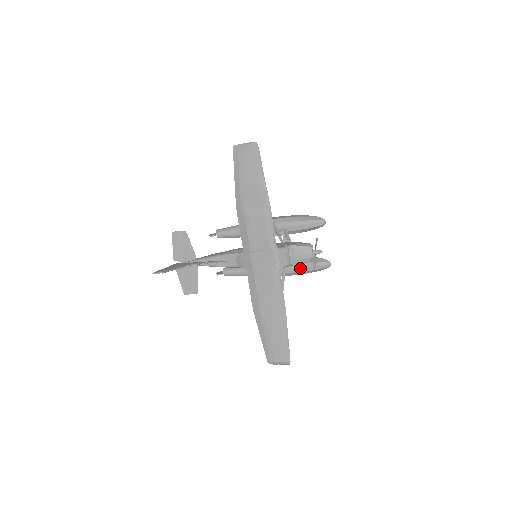
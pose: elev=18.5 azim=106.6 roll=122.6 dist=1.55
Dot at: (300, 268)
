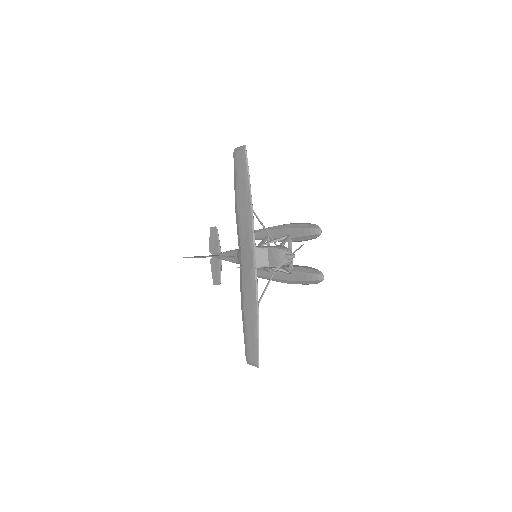
Dot at: (298, 277)
